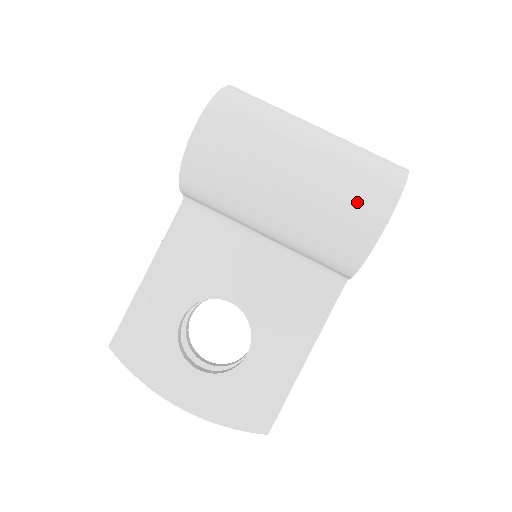
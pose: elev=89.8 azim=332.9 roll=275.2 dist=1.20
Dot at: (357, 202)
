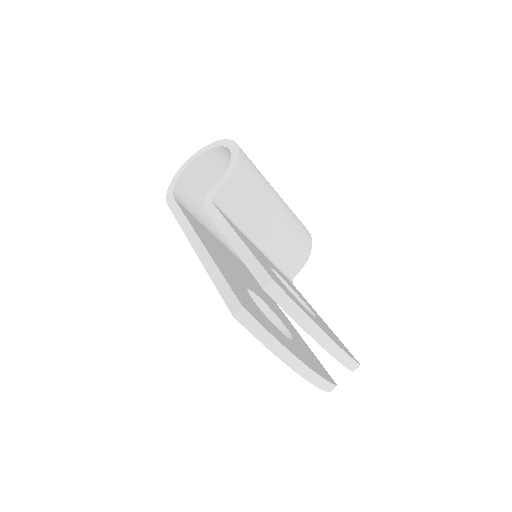
Dot at: occluded
